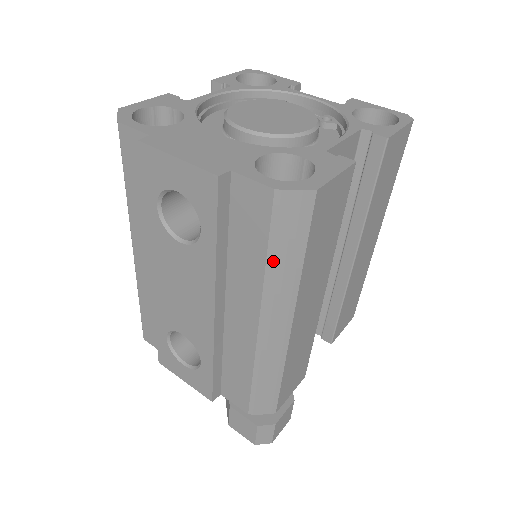
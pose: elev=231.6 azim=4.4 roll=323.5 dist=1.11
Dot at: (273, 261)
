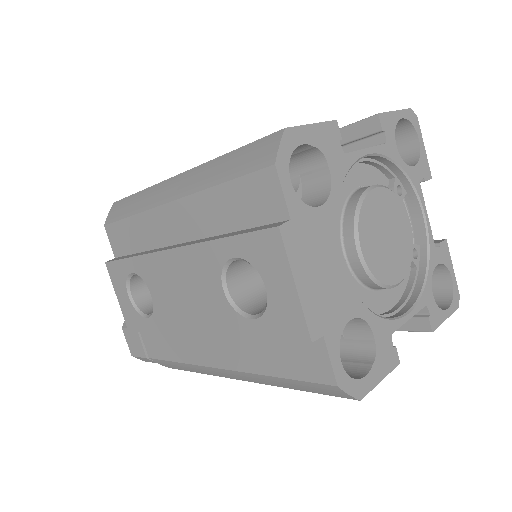
Dot at: (279, 380)
